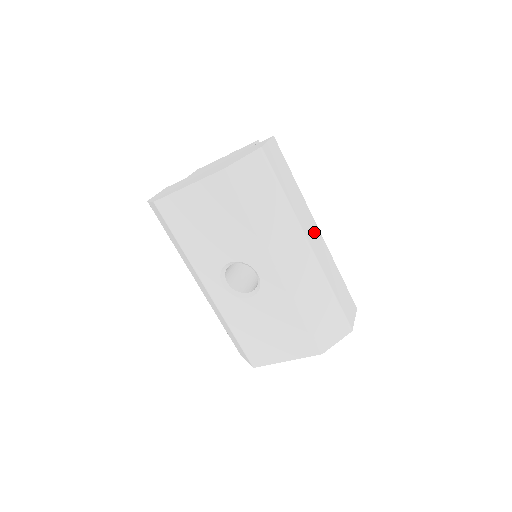
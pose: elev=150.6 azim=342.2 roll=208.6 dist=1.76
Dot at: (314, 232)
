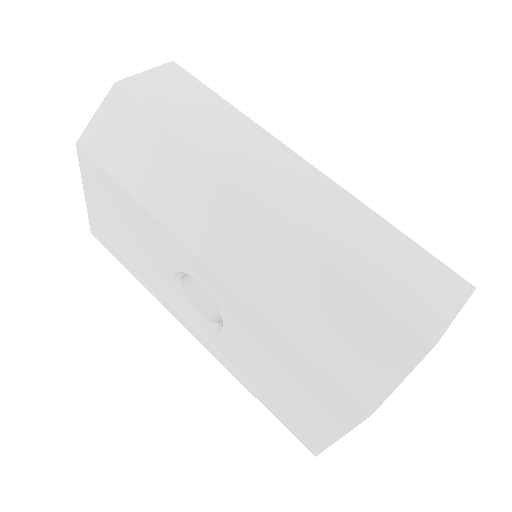
Dot at: (283, 169)
